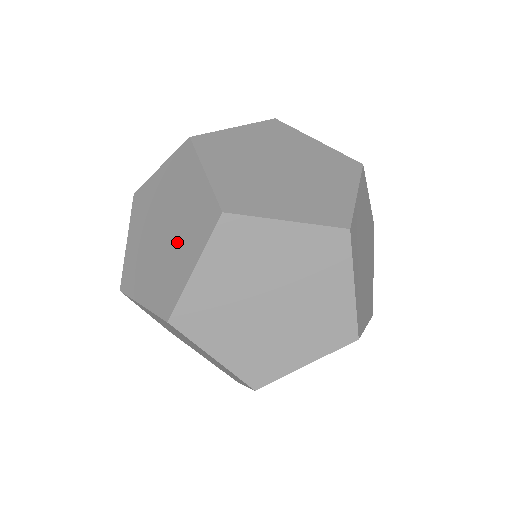
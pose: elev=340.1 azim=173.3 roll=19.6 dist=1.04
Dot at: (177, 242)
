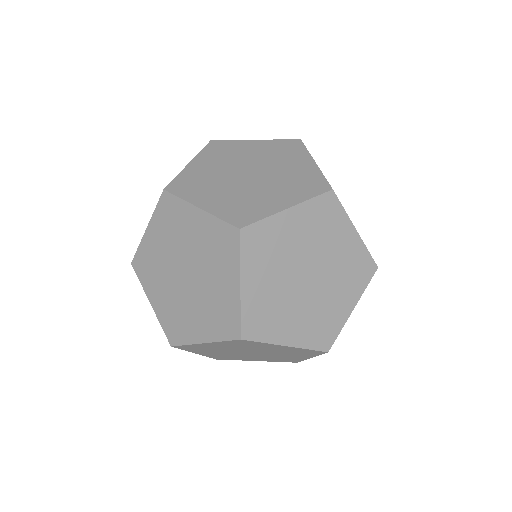
Dot at: (269, 186)
